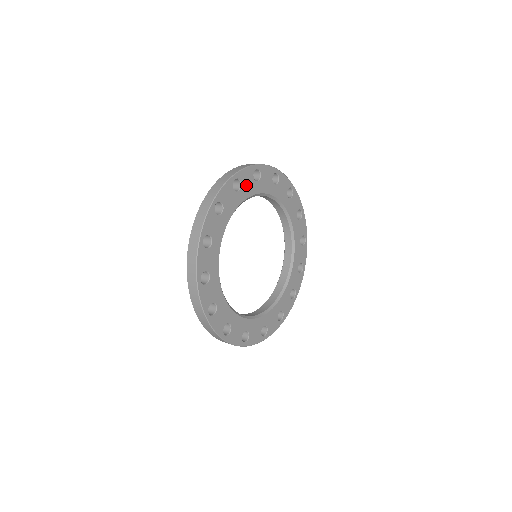
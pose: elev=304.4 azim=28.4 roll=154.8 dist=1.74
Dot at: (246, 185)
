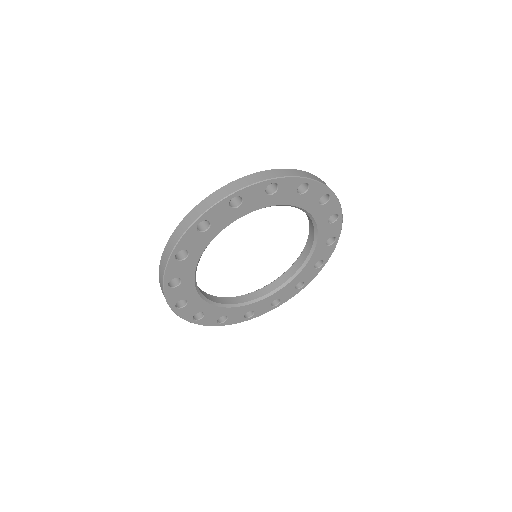
Dot at: (309, 197)
